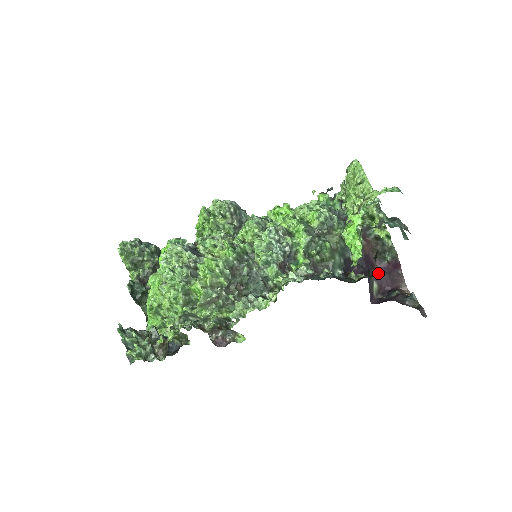
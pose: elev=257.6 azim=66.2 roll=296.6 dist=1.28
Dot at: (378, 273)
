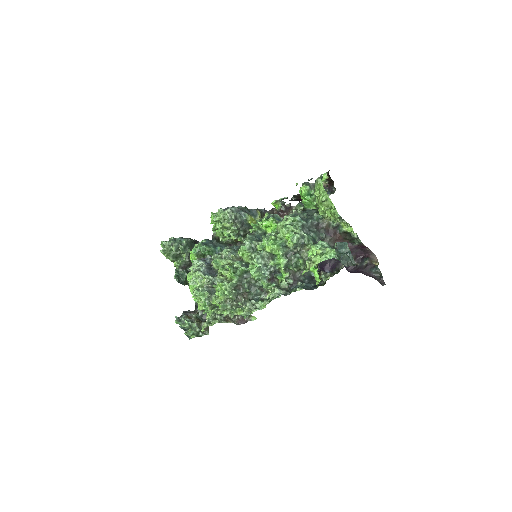
Dot at: (351, 251)
